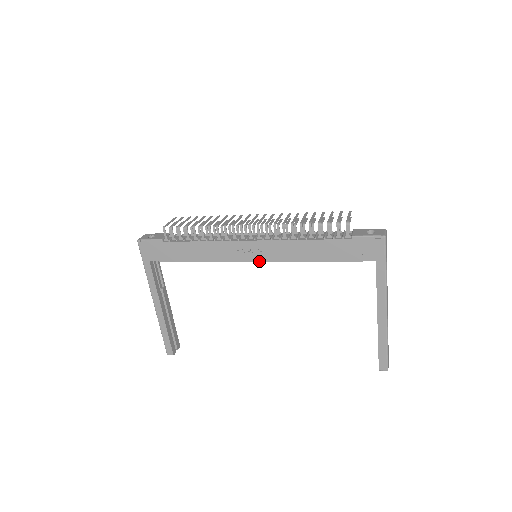
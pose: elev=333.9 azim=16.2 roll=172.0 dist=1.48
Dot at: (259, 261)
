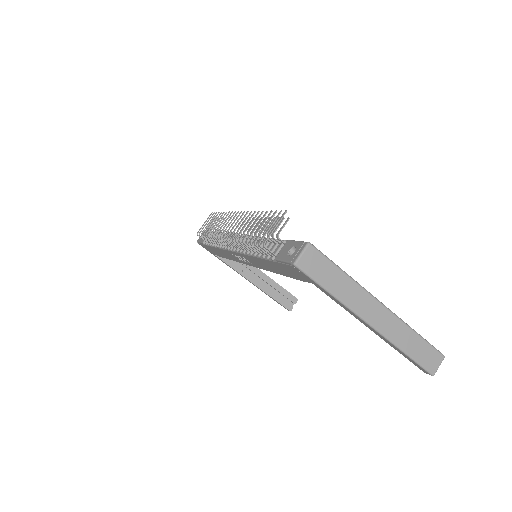
Dot at: (253, 266)
